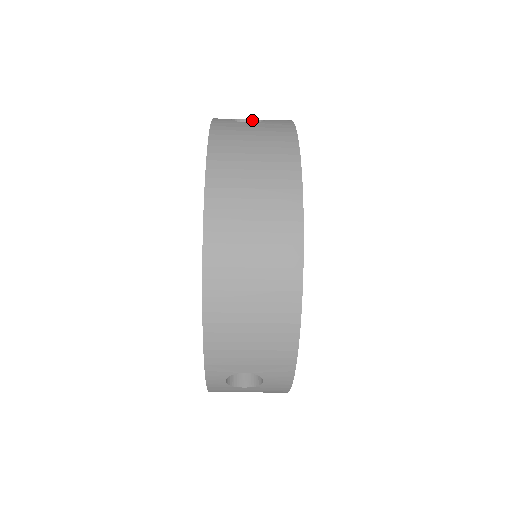
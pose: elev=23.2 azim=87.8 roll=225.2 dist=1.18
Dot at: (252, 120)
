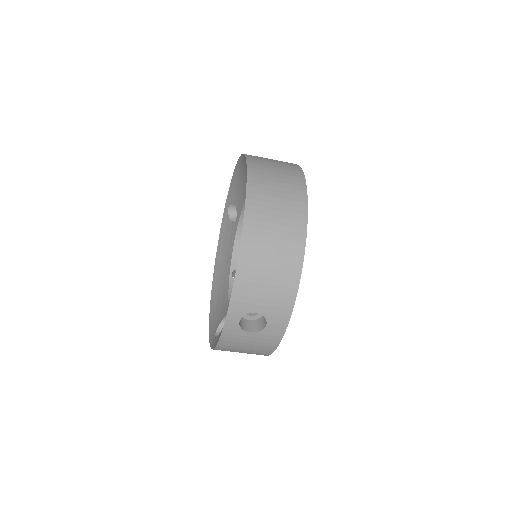
Dot at: occluded
